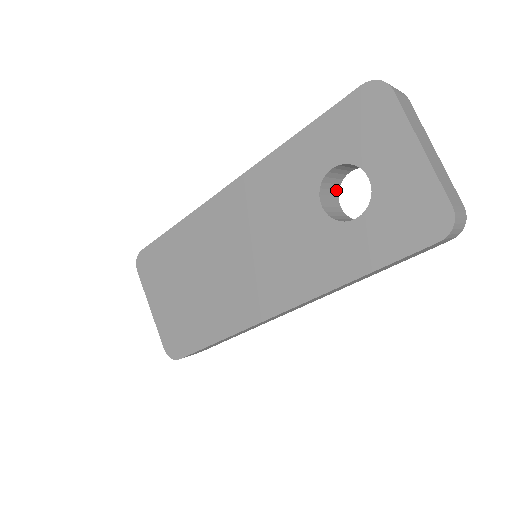
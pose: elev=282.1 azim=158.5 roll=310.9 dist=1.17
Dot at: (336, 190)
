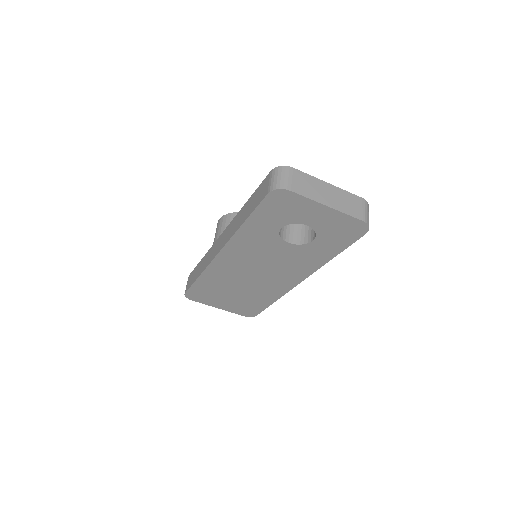
Dot at: occluded
